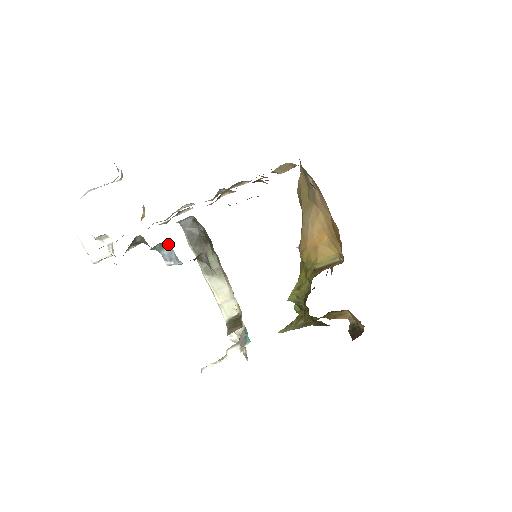
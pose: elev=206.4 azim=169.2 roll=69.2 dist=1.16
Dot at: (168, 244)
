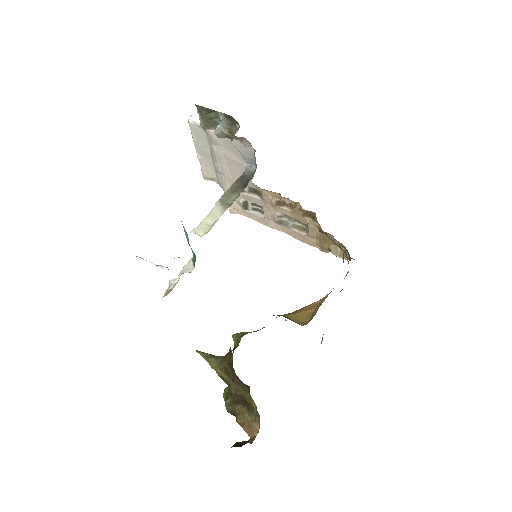
Dot at: occluded
